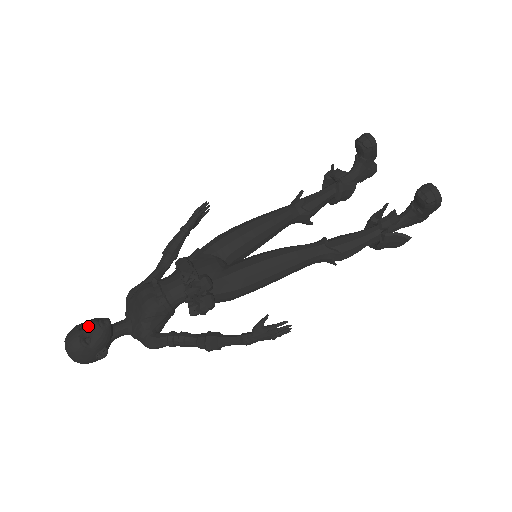
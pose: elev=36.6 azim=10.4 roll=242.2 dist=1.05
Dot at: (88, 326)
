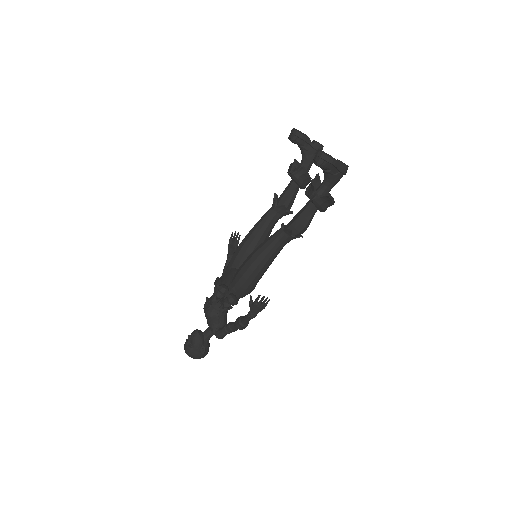
Dot at: (188, 338)
